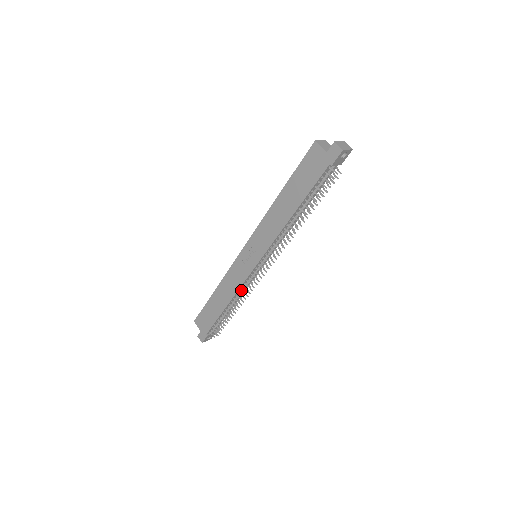
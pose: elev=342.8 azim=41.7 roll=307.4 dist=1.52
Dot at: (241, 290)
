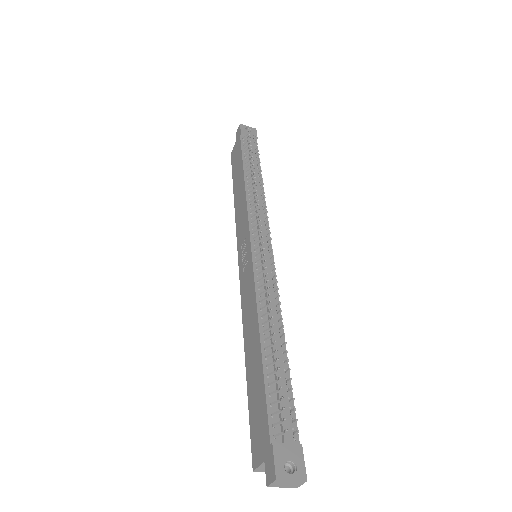
Dot at: (260, 293)
